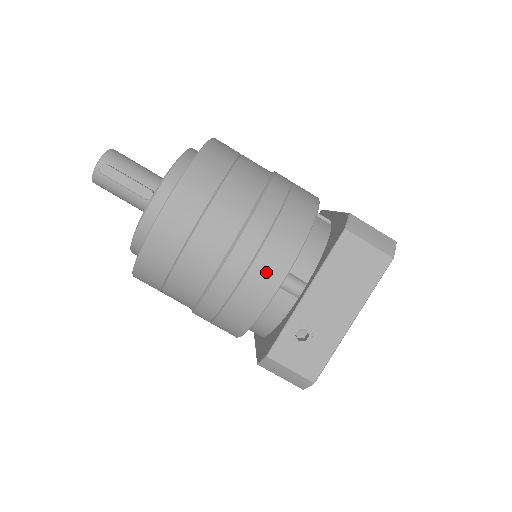
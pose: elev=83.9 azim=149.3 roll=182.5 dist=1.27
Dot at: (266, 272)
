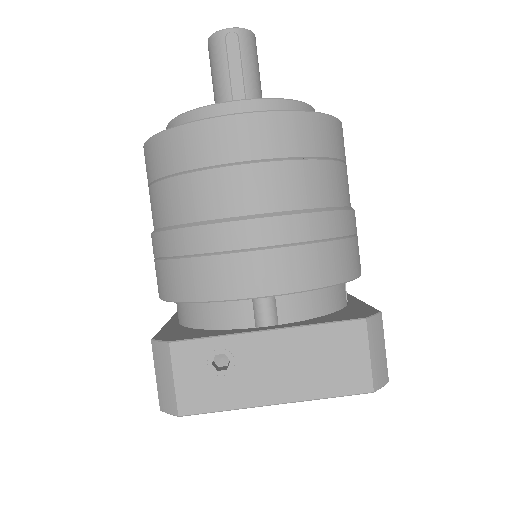
Dot at: (260, 271)
